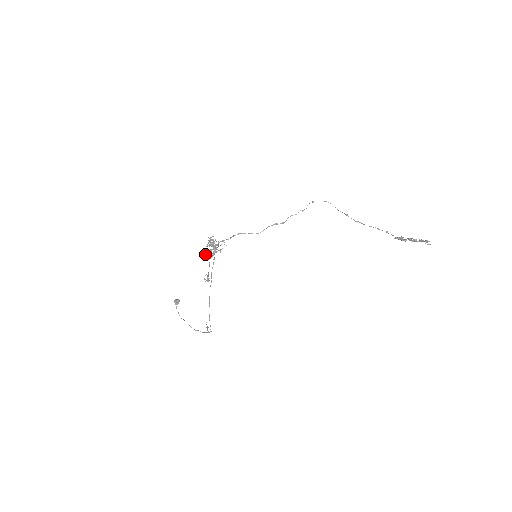
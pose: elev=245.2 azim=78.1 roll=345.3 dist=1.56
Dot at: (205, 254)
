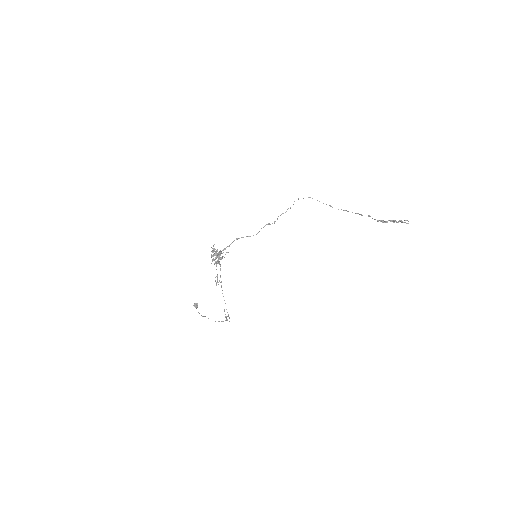
Dot at: occluded
